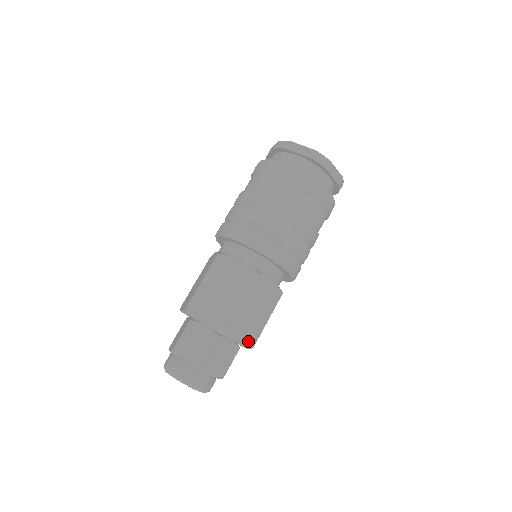
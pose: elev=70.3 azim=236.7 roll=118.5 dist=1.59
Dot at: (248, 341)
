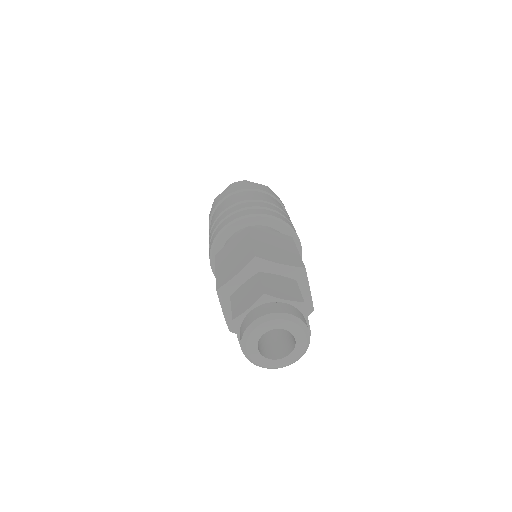
Dot at: (293, 264)
